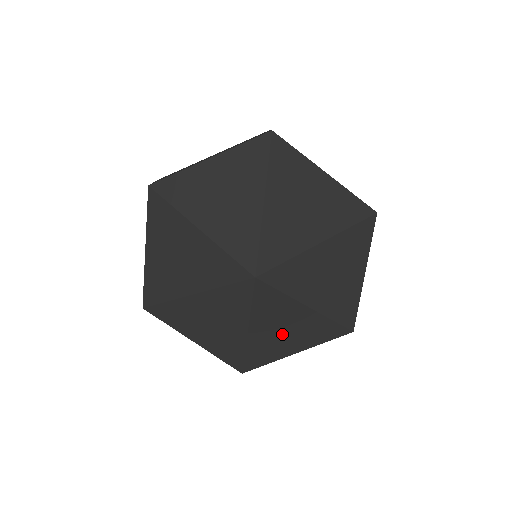
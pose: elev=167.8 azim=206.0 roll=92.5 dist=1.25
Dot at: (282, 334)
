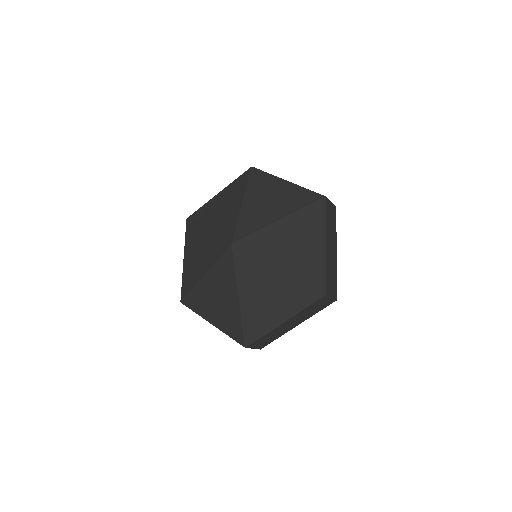
Dot at: (215, 299)
